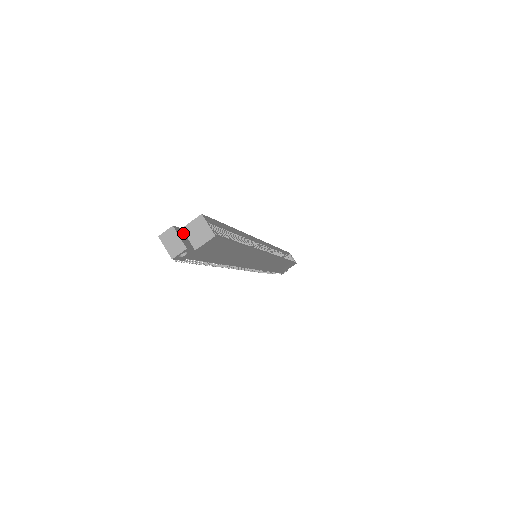
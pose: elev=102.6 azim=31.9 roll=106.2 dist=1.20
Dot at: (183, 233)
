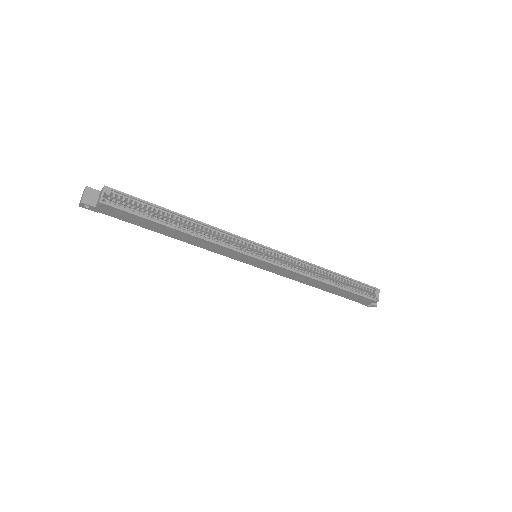
Dot at: (97, 194)
